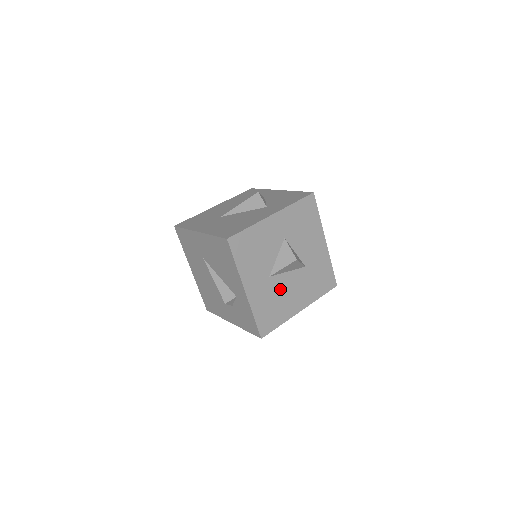
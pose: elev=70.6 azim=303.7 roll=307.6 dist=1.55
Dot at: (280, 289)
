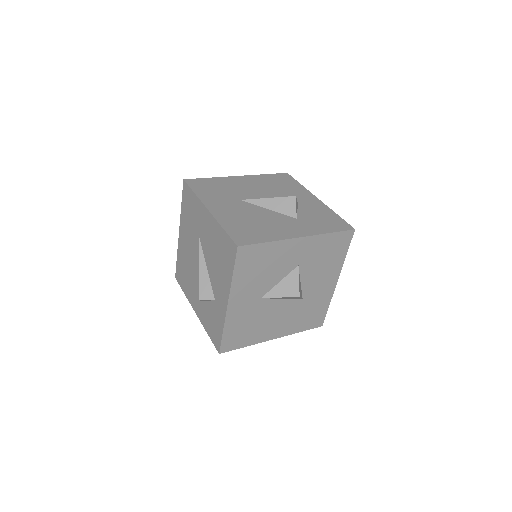
Dot at: (265, 313)
